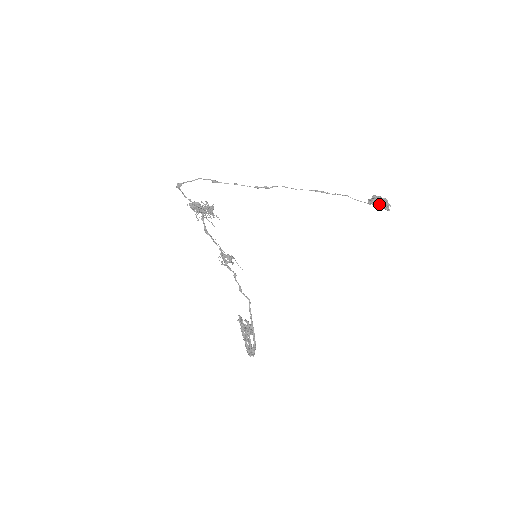
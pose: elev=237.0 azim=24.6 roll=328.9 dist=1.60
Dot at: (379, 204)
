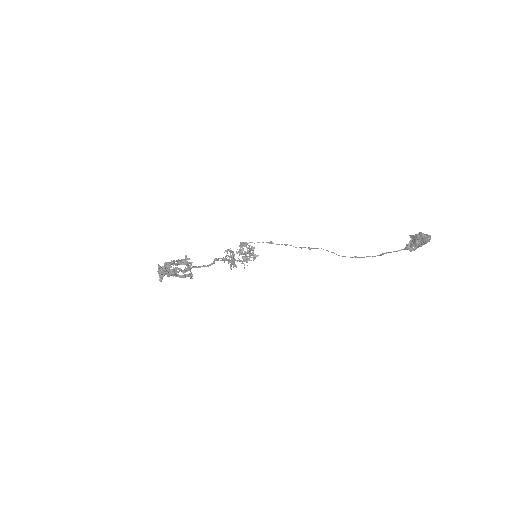
Dot at: (416, 236)
